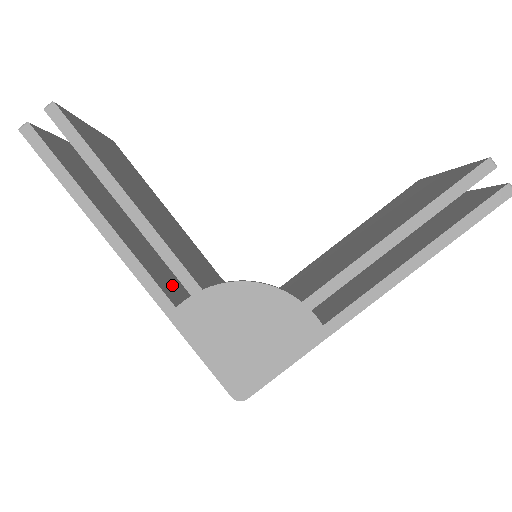
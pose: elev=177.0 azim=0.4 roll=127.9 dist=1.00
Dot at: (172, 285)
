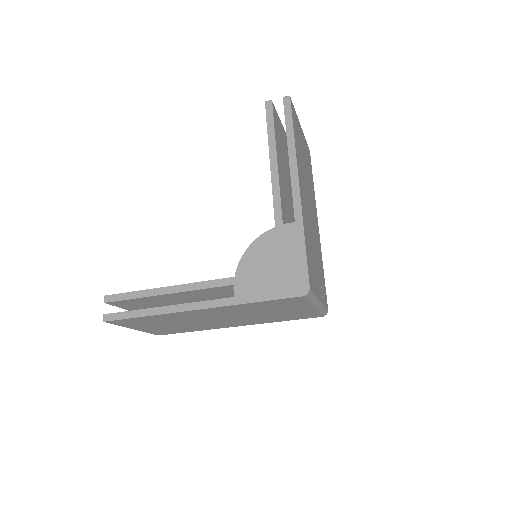
Dot at: occluded
